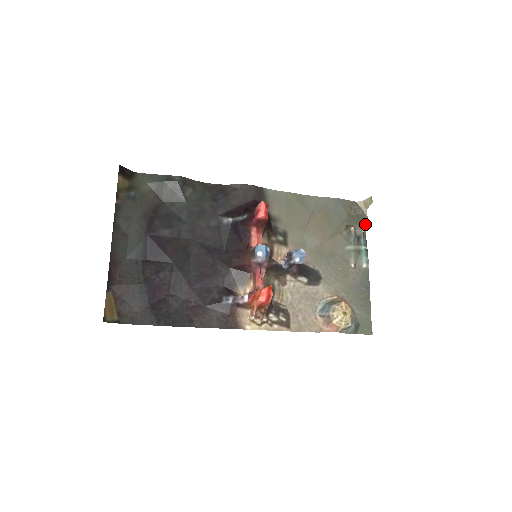
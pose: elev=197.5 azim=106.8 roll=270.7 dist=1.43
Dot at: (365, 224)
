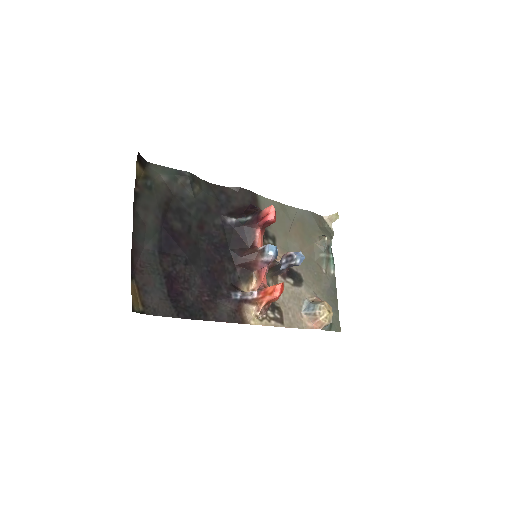
Dot at: (331, 236)
